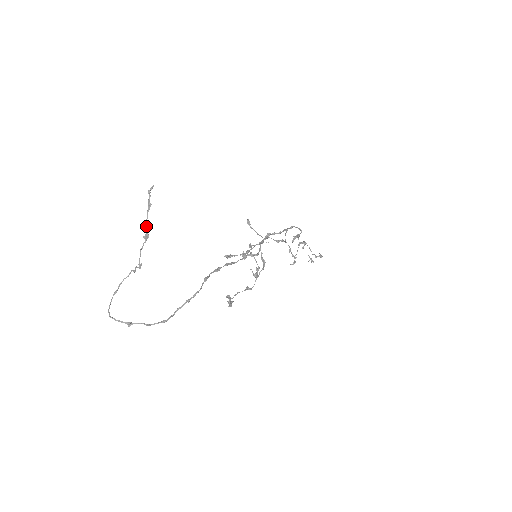
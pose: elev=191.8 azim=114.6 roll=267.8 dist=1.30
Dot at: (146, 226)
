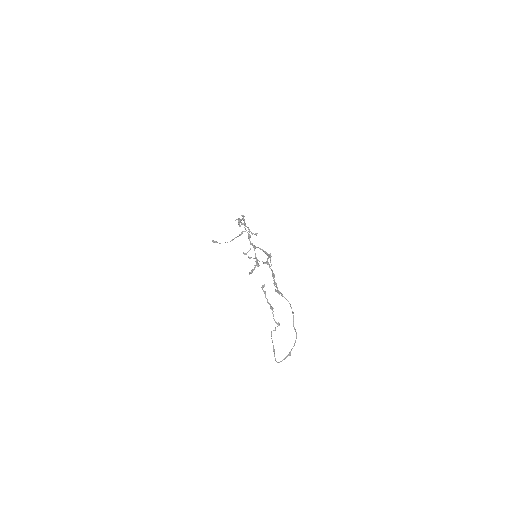
Dot at: (270, 304)
